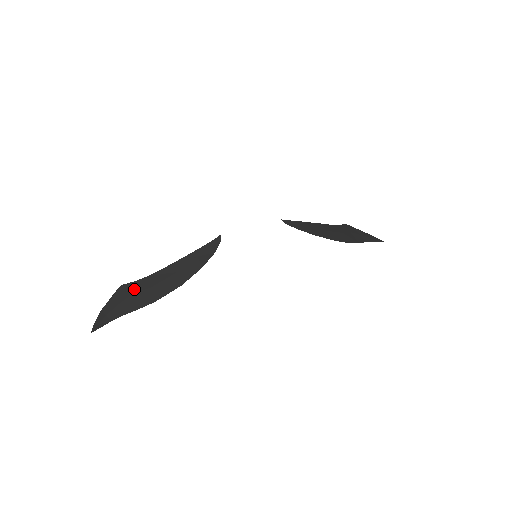
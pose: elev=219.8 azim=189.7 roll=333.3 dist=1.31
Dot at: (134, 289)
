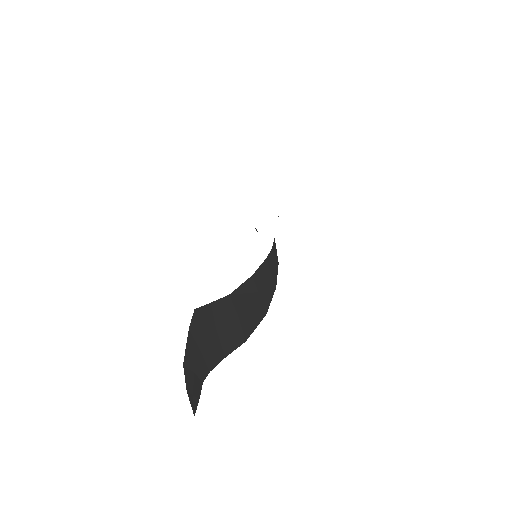
Dot at: (216, 318)
